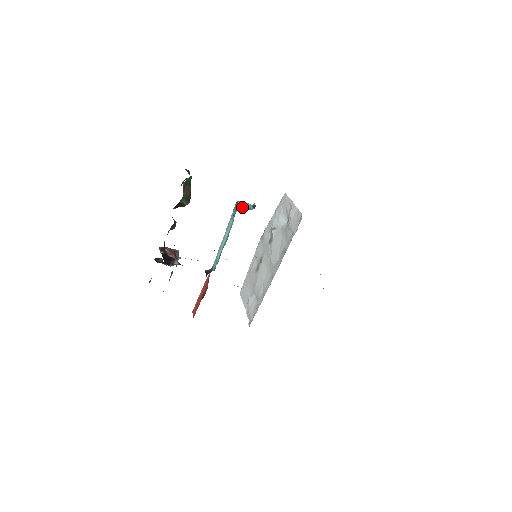
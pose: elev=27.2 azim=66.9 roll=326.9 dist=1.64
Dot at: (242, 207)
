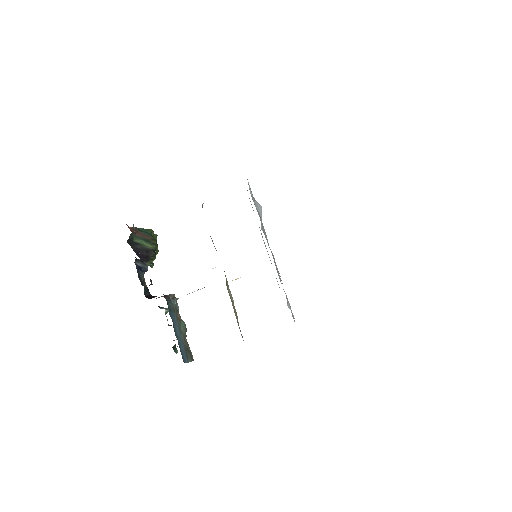
Dot at: occluded
